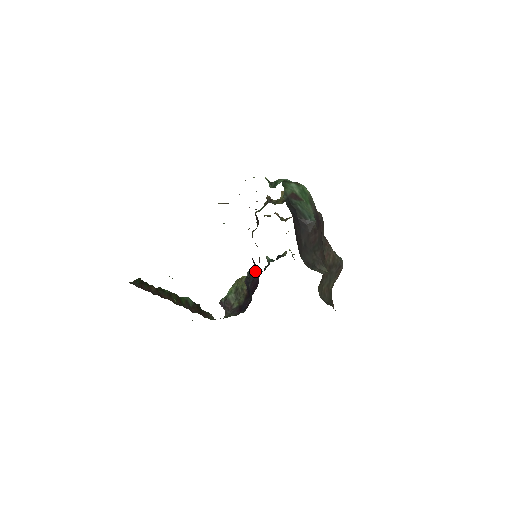
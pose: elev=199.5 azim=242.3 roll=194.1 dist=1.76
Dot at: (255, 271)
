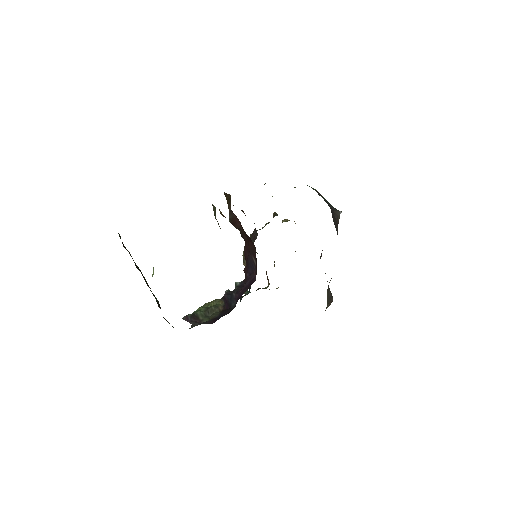
Dot at: (247, 276)
